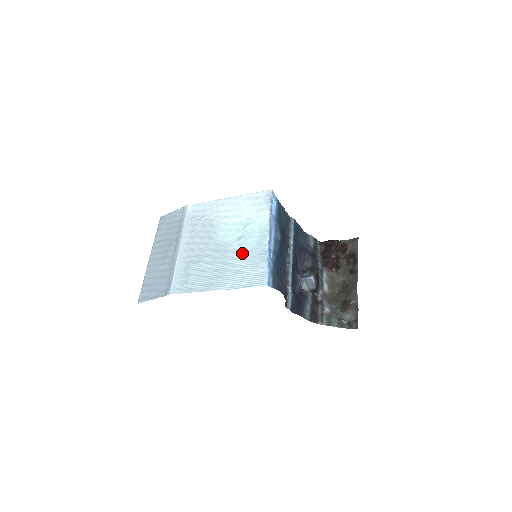
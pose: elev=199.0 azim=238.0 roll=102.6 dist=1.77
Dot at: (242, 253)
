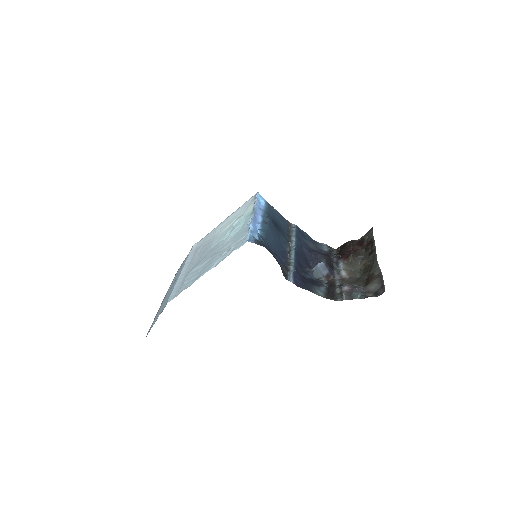
Dot at: (230, 239)
